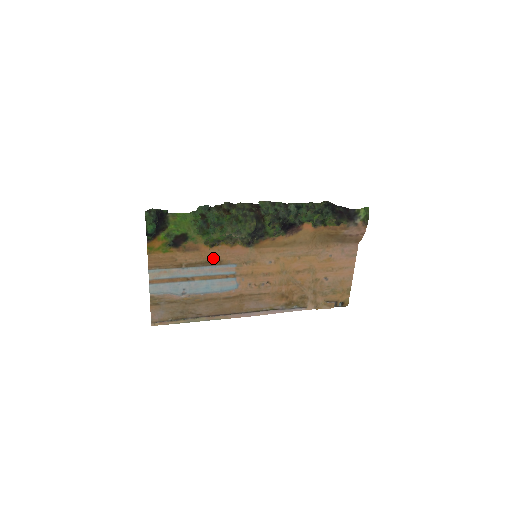
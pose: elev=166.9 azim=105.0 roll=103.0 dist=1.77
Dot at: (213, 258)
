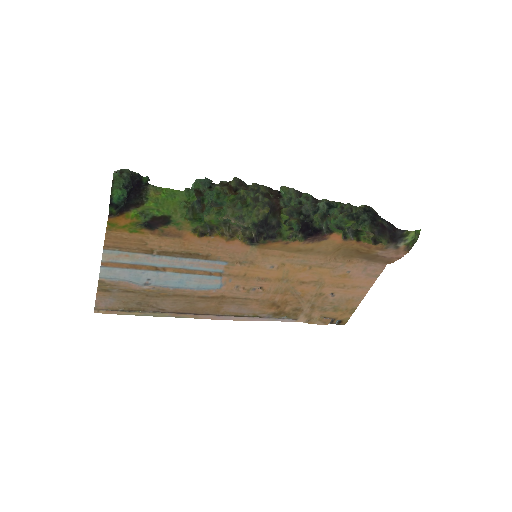
Dot at: (198, 250)
